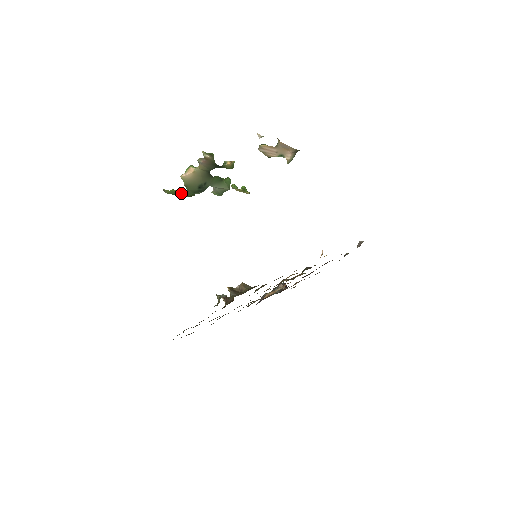
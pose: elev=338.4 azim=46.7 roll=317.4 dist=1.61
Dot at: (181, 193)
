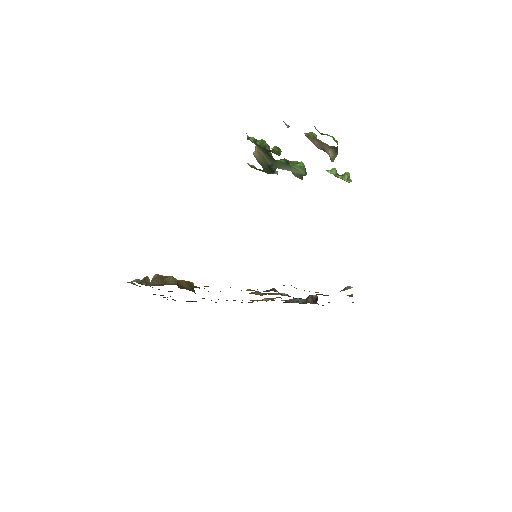
Dot at: occluded
